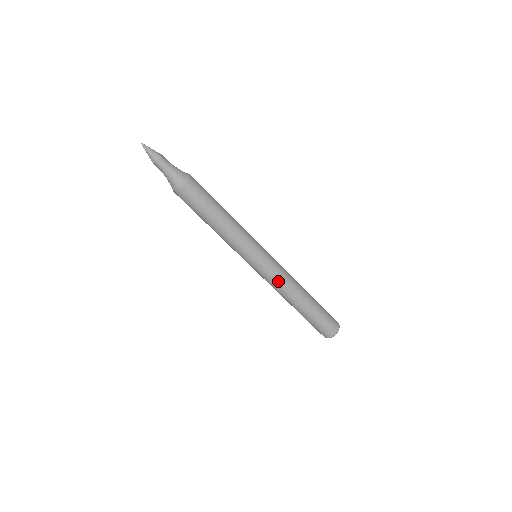
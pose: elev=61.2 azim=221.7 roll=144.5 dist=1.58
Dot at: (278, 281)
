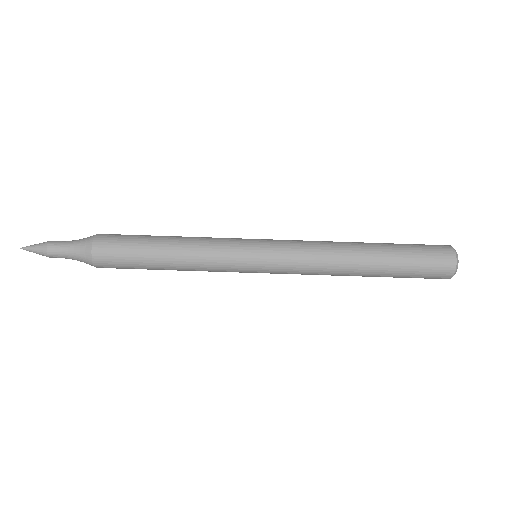
Dot at: (306, 268)
